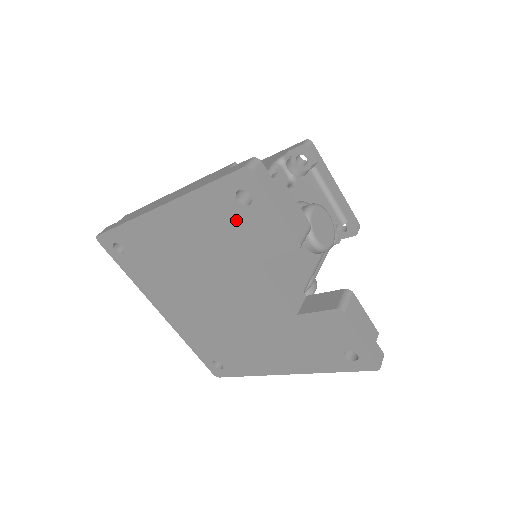
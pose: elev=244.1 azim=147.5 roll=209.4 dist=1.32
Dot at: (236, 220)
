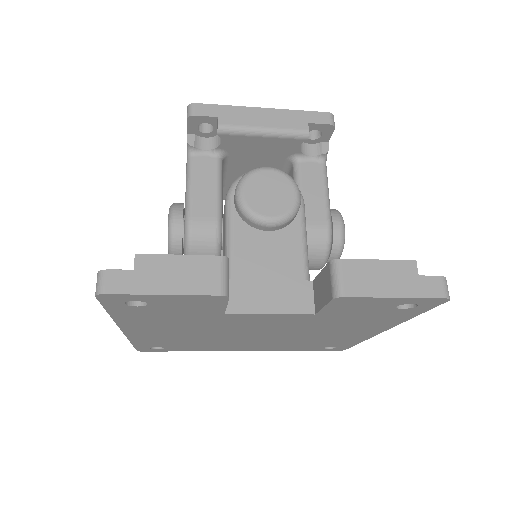
Dot at: (163, 311)
